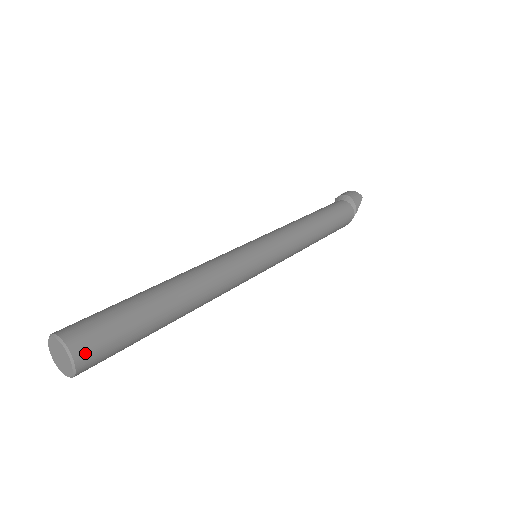
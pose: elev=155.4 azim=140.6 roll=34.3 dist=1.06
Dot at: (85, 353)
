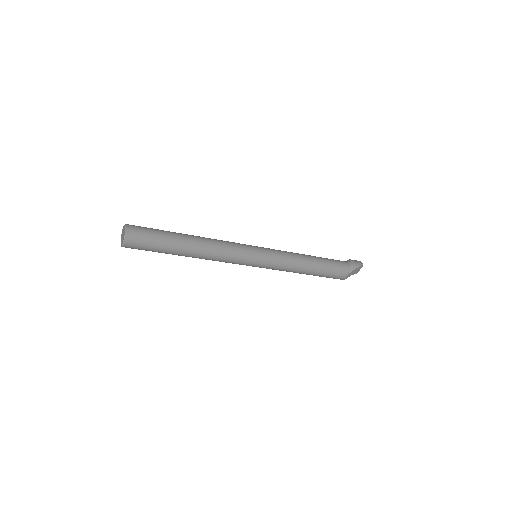
Dot at: (132, 234)
